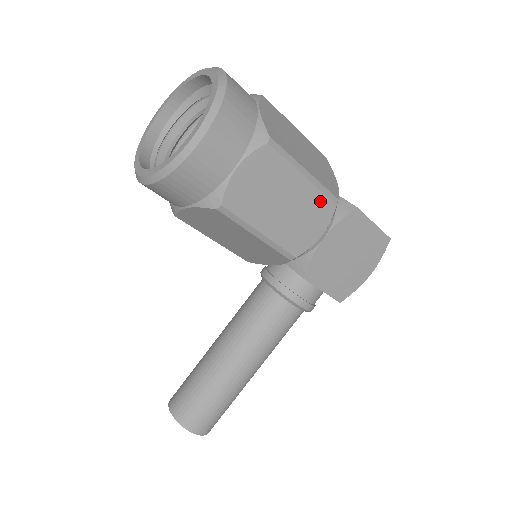
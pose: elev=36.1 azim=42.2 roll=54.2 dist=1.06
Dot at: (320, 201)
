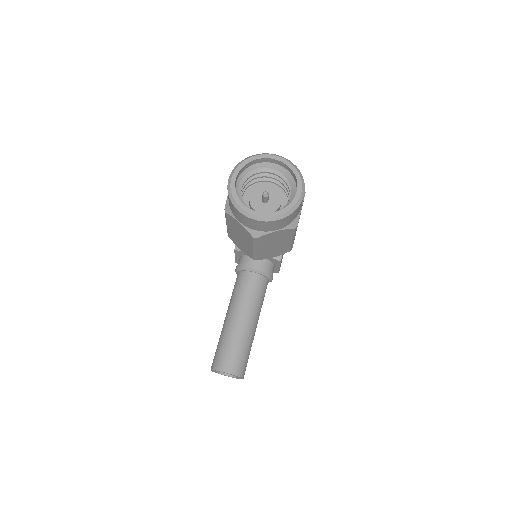
Dot at: occluded
